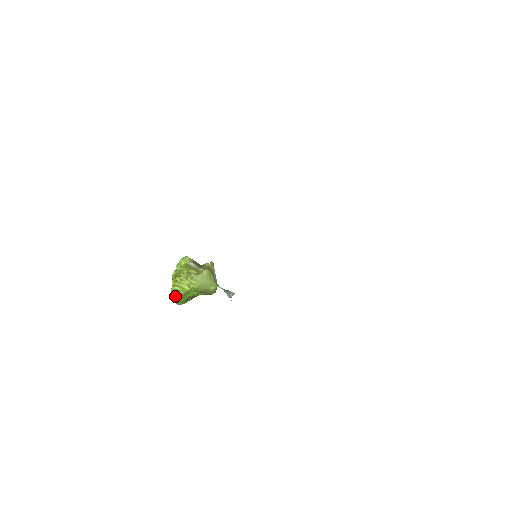
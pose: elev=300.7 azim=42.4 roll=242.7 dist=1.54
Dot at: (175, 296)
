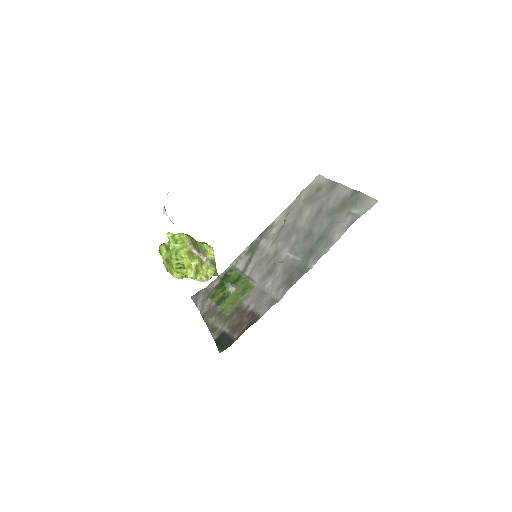
Dot at: occluded
